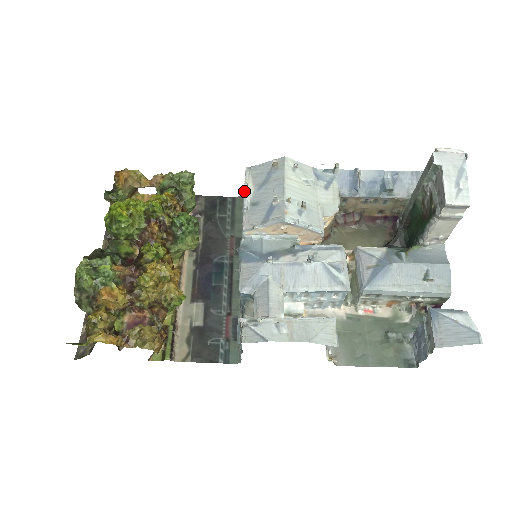
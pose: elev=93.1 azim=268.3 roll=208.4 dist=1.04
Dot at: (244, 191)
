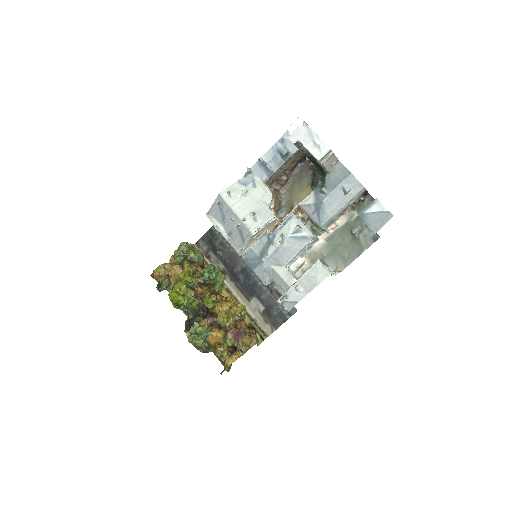
Dot at: occluded
